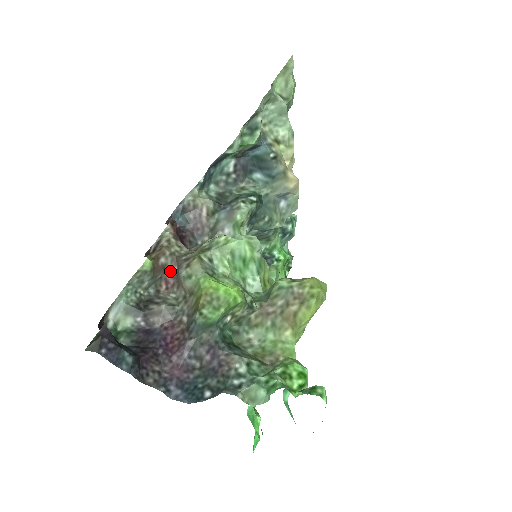
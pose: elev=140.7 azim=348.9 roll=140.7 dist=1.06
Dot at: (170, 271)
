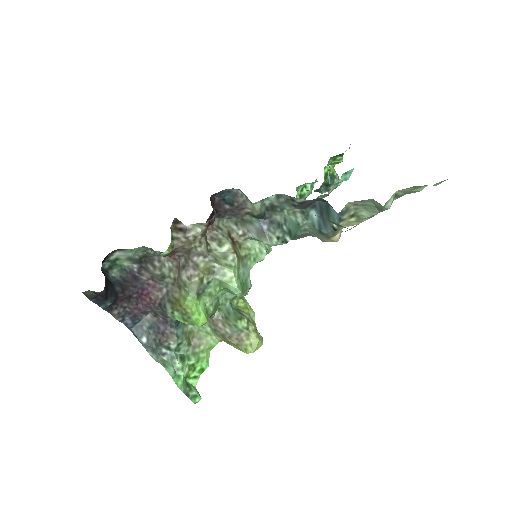
Dot at: (180, 254)
